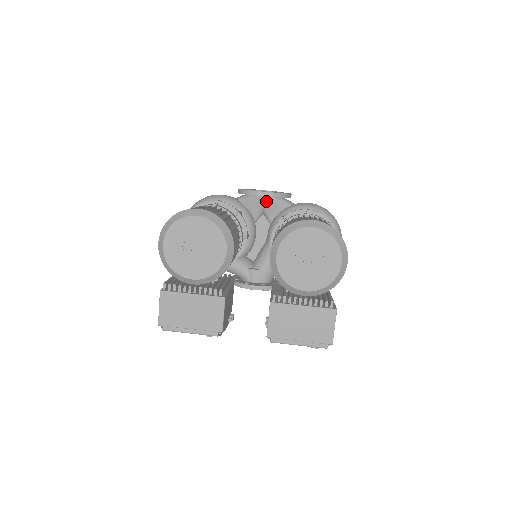
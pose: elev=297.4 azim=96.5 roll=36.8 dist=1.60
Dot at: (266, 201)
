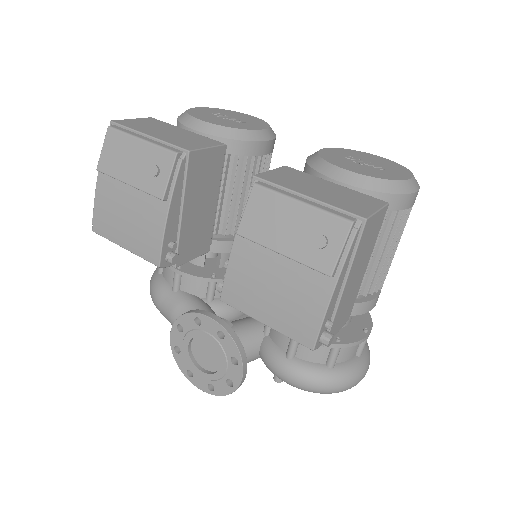
Dot at: occluded
